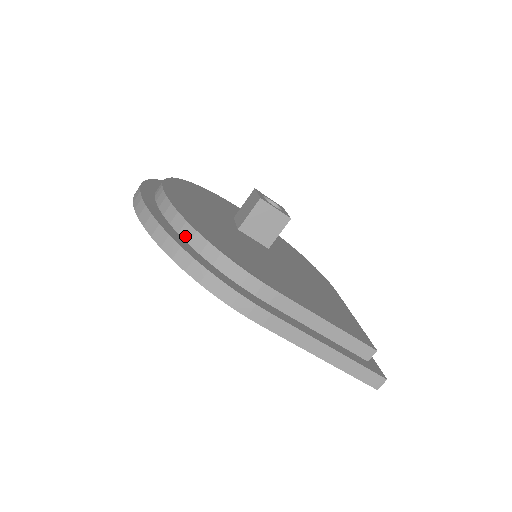
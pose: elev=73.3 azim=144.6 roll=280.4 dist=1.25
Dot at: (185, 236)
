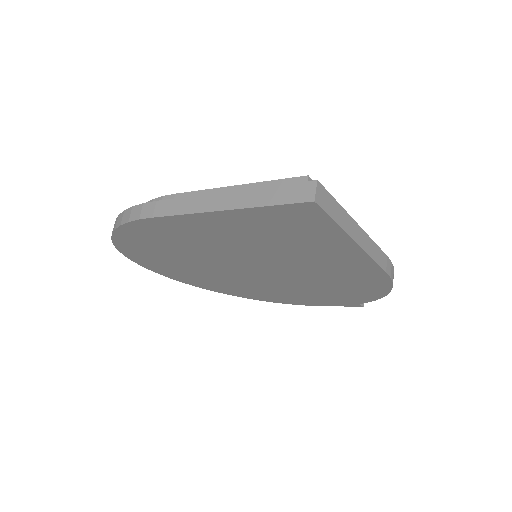
Dot at: occluded
